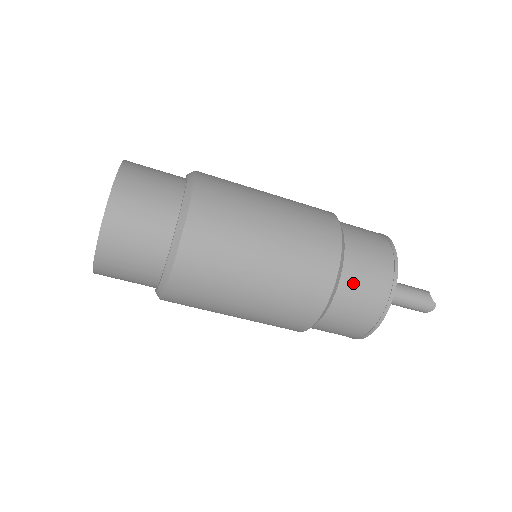
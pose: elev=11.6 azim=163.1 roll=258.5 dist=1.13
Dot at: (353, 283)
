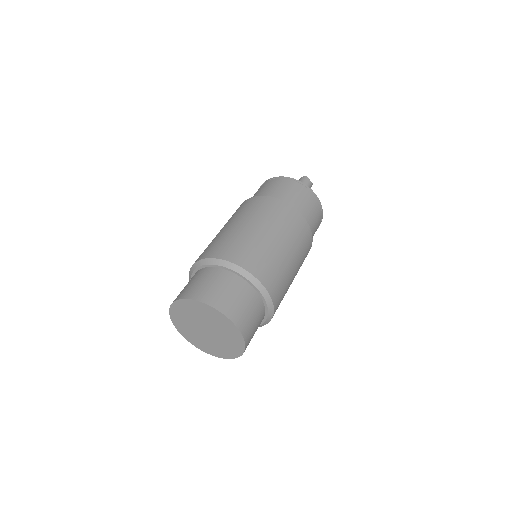
Dot at: occluded
